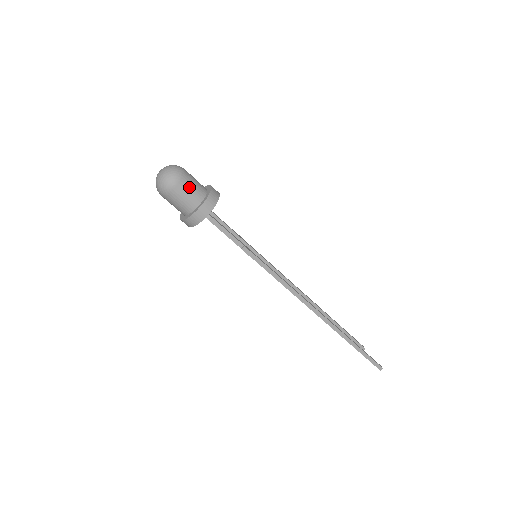
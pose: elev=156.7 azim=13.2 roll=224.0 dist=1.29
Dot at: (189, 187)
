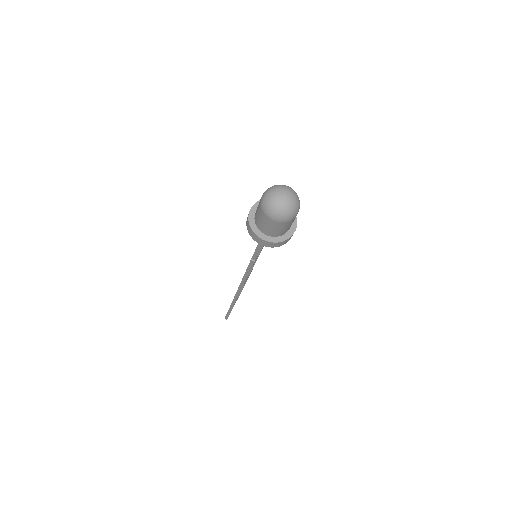
Dot at: (280, 228)
